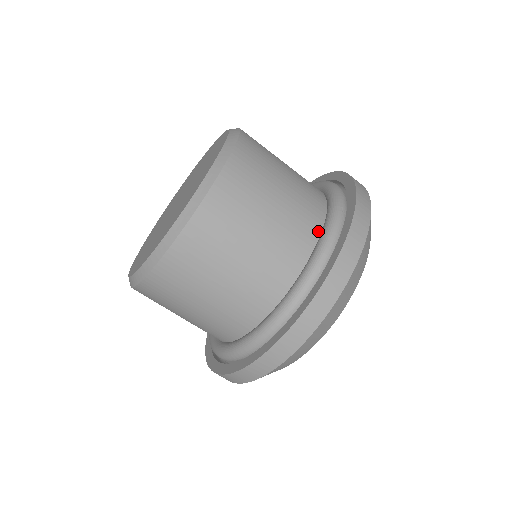
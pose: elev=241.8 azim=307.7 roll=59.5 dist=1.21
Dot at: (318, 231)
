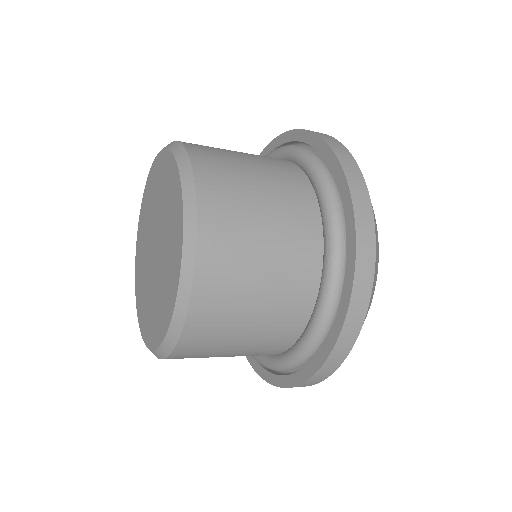
Dot at: (281, 352)
